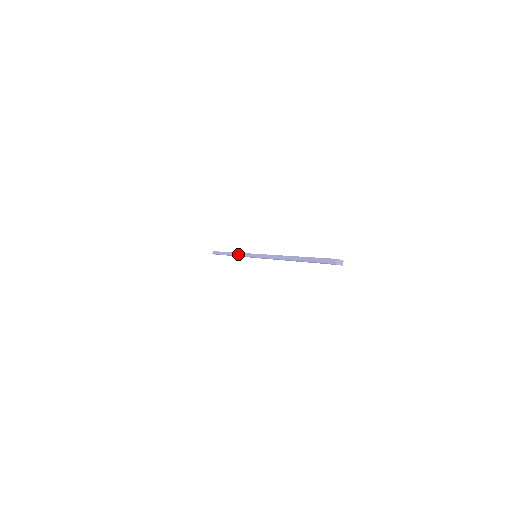
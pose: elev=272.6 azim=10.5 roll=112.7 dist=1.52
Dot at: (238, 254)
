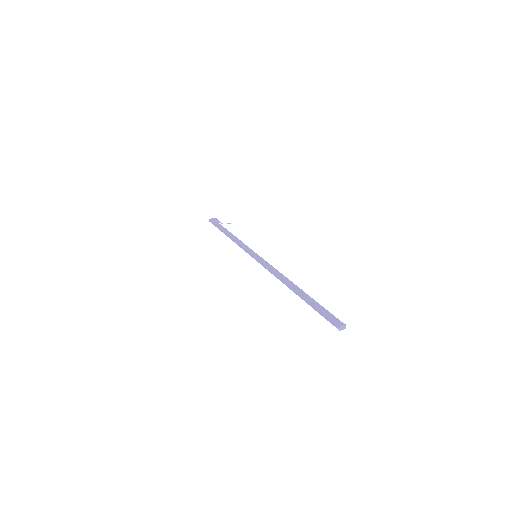
Dot at: (237, 244)
